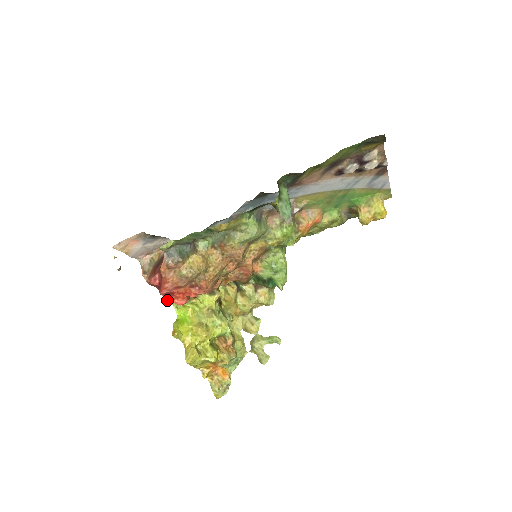
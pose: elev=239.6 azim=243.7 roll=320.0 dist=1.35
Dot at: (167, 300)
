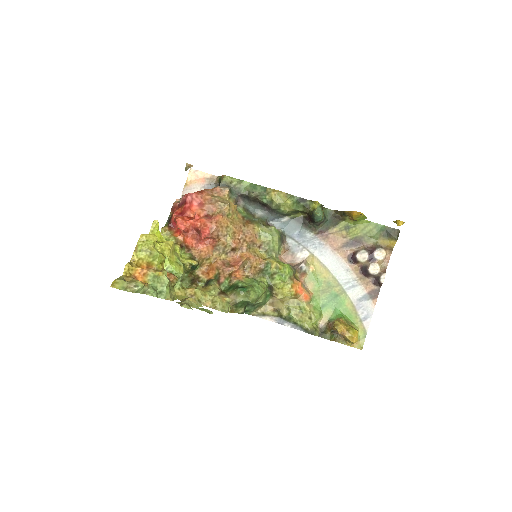
Dot at: (164, 228)
